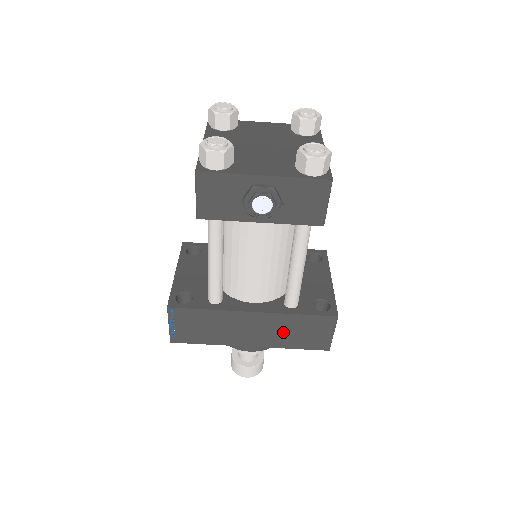
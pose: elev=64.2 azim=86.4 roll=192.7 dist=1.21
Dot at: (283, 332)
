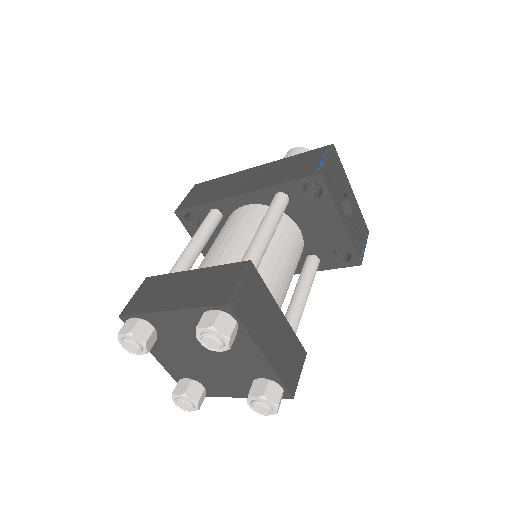
Dot at: occluded
